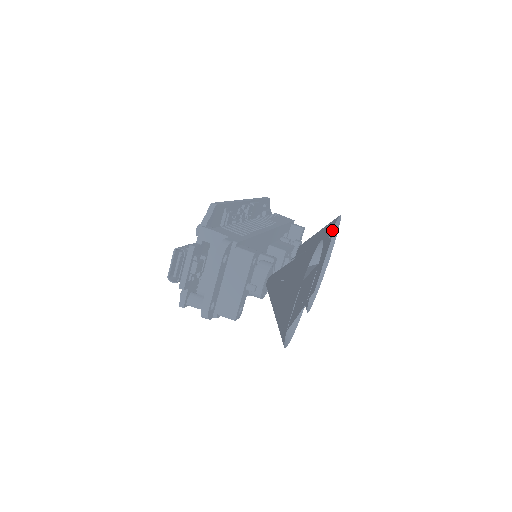
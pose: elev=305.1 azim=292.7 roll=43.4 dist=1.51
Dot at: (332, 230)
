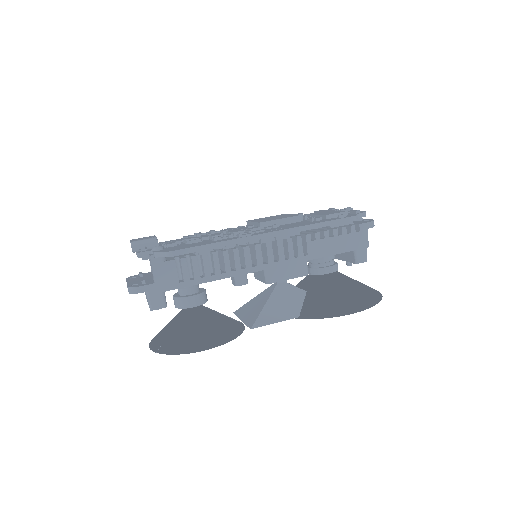
Dot at: (373, 294)
